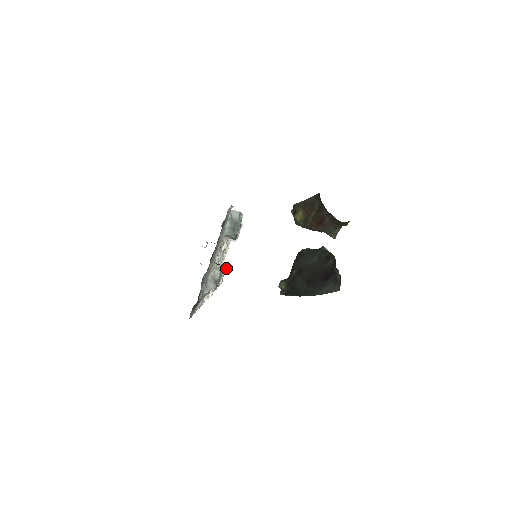
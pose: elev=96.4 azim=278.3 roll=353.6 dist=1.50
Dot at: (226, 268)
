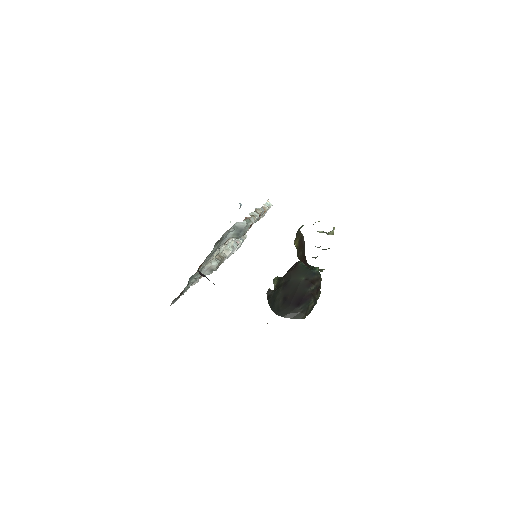
Dot at: (246, 237)
